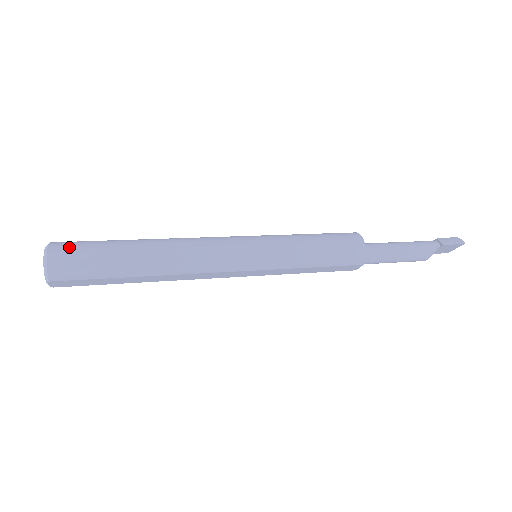
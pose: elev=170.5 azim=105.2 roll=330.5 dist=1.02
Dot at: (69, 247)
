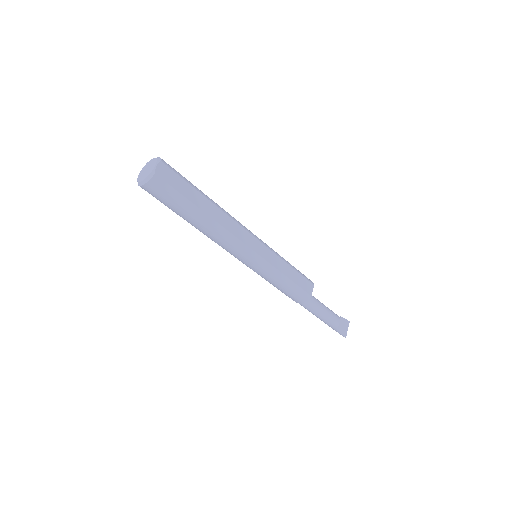
Dot at: occluded
